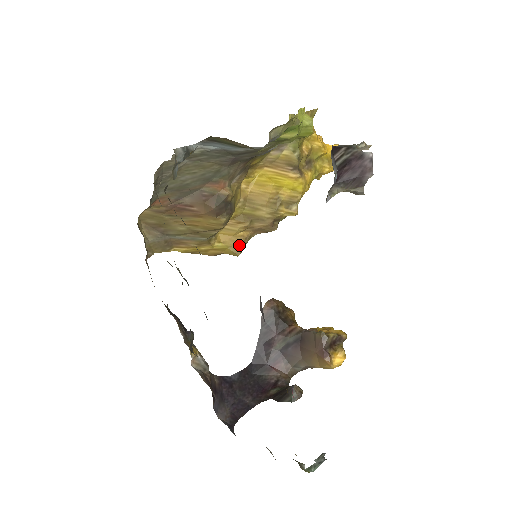
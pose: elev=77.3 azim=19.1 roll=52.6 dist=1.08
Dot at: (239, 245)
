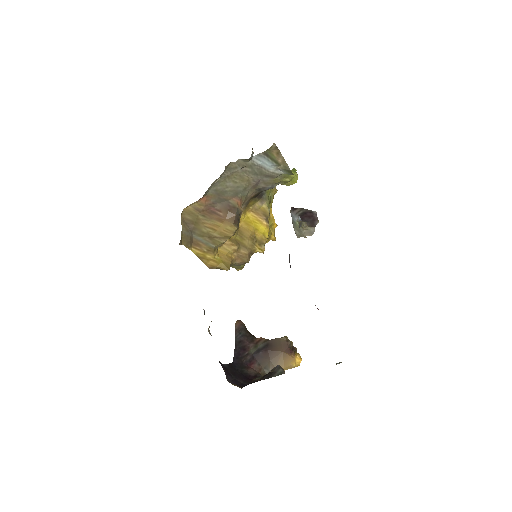
Dot at: (229, 263)
